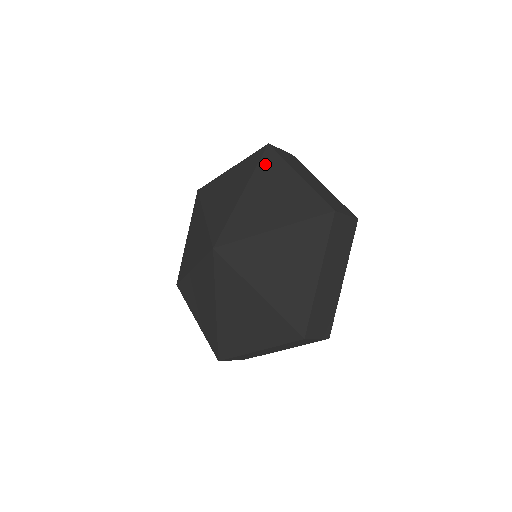
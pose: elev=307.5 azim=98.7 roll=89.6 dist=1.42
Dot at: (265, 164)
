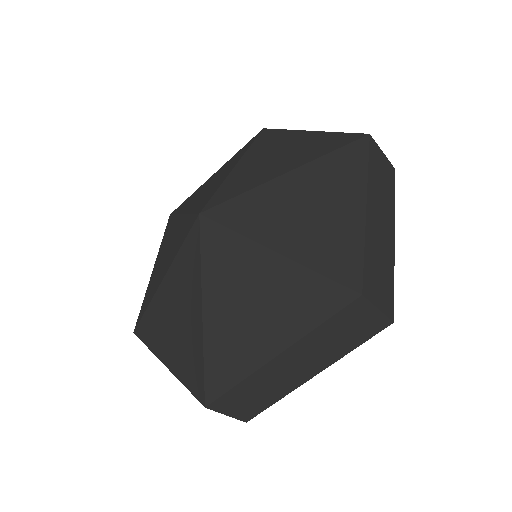
Dot at: (262, 139)
